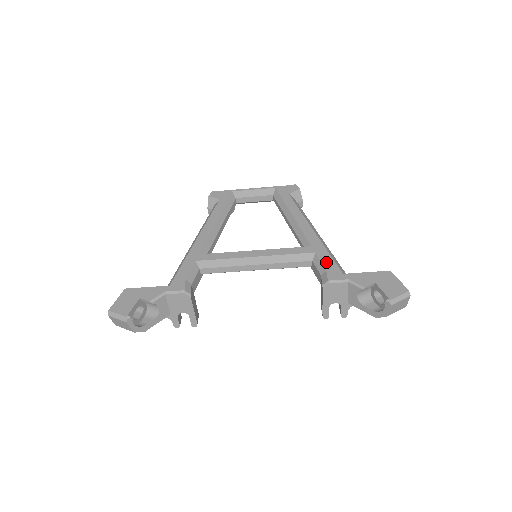
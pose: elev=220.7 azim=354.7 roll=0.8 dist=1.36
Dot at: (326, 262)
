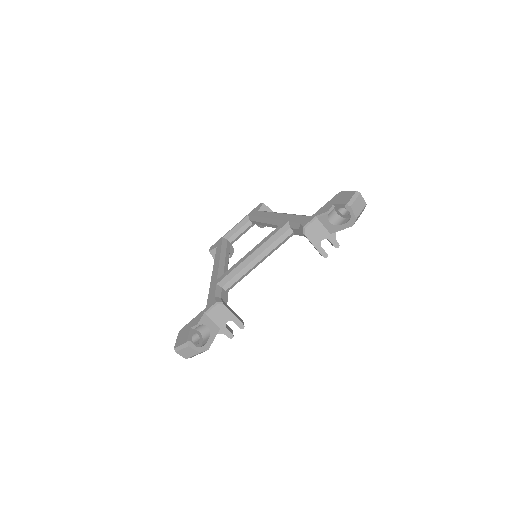
Dot at: (297, 220)
